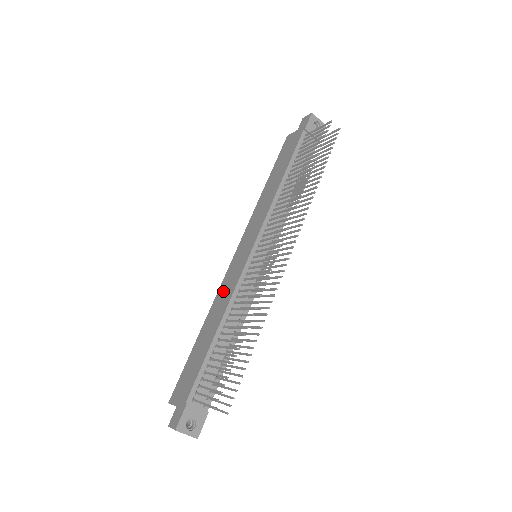
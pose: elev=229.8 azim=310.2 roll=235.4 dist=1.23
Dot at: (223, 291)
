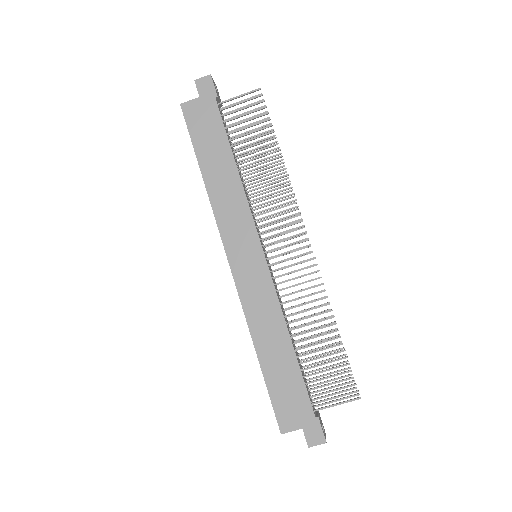
Dot at: (256, 307)
